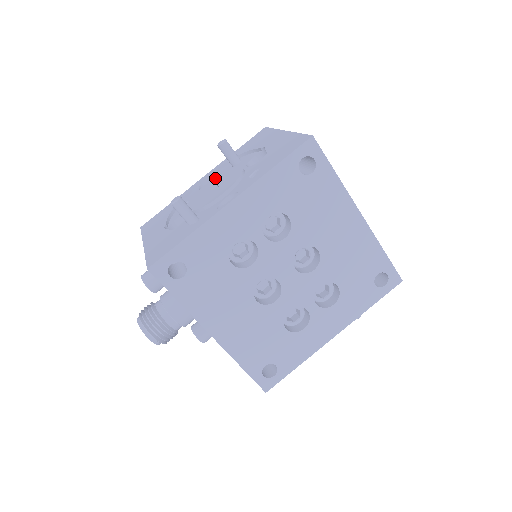
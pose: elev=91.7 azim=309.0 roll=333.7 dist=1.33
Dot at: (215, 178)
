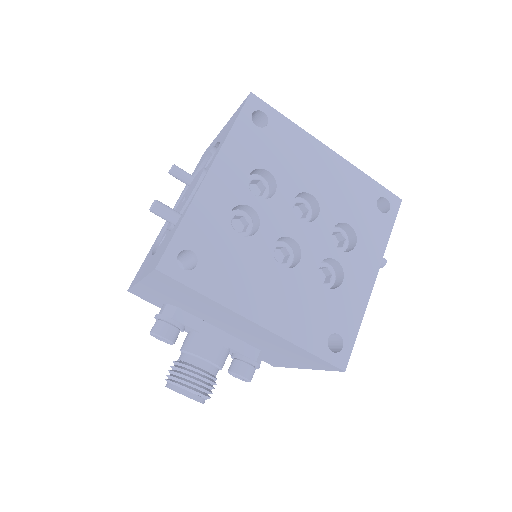
Dot at: (180, 200)
